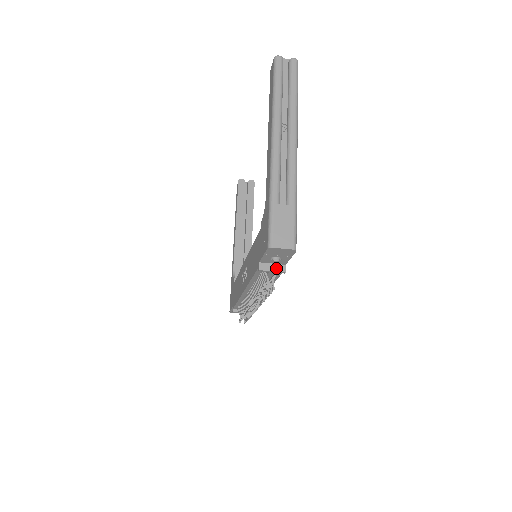
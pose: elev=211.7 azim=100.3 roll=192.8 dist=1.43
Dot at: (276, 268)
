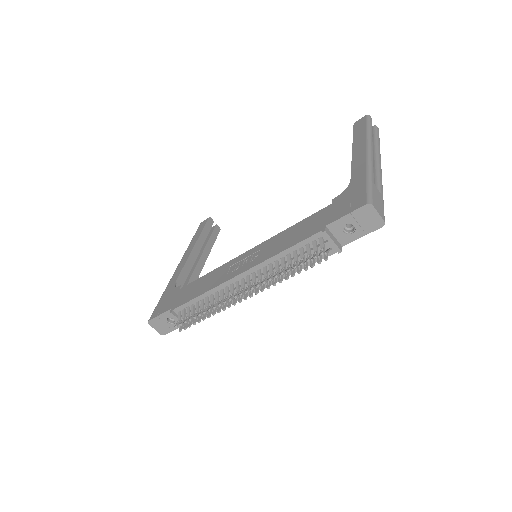
Dot at: (336, 242)
